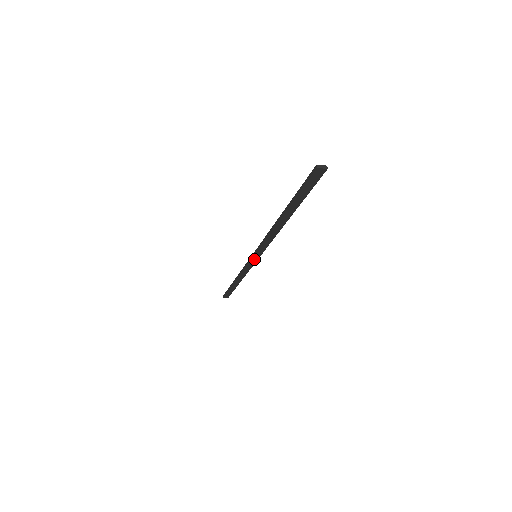
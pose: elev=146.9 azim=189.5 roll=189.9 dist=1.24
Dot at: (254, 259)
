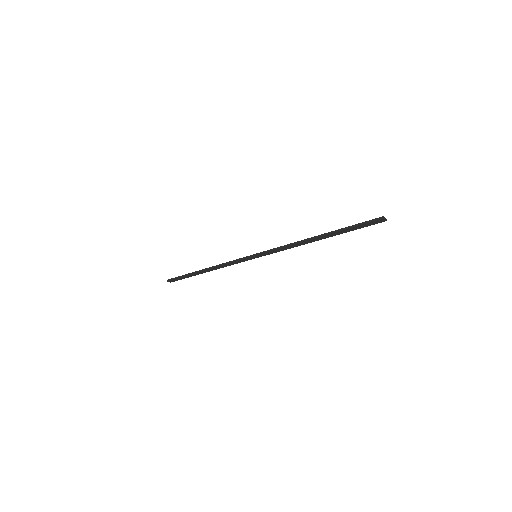
Dot at: (251, 258)
